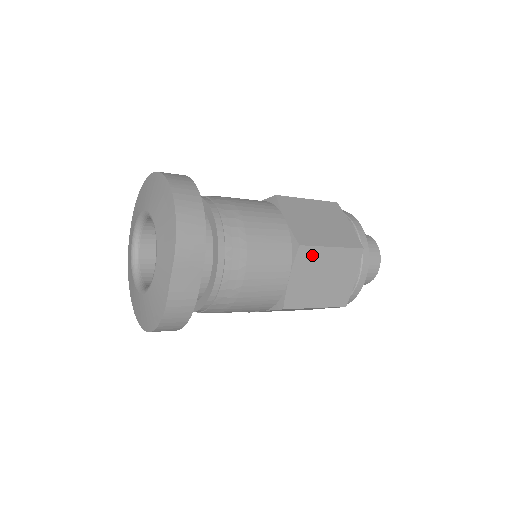
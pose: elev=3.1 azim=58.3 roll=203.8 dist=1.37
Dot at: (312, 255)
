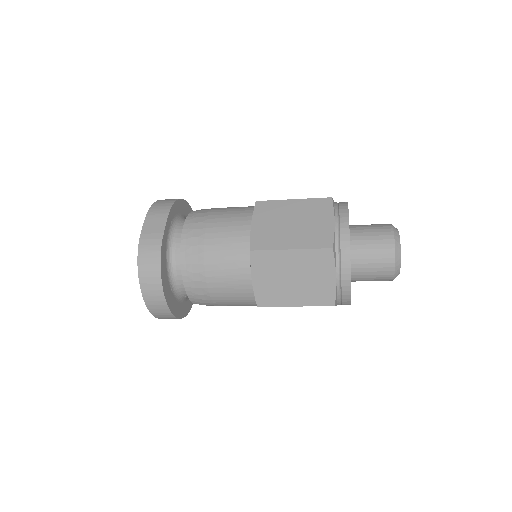
Dot at: (272, 207)
